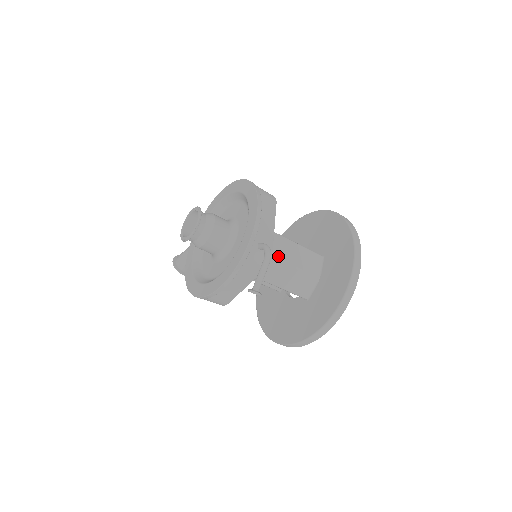
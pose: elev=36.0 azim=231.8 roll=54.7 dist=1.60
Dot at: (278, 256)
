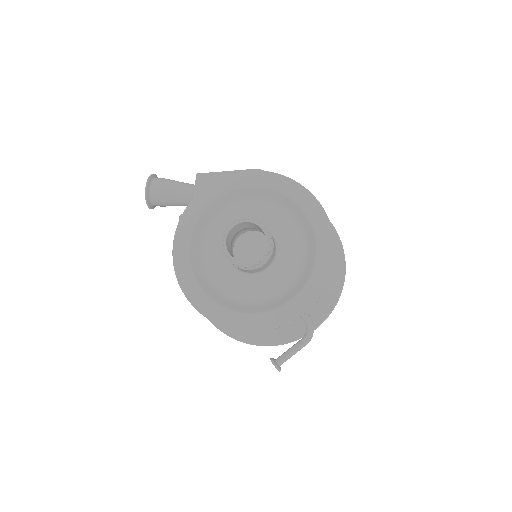
Dot at: occluded
